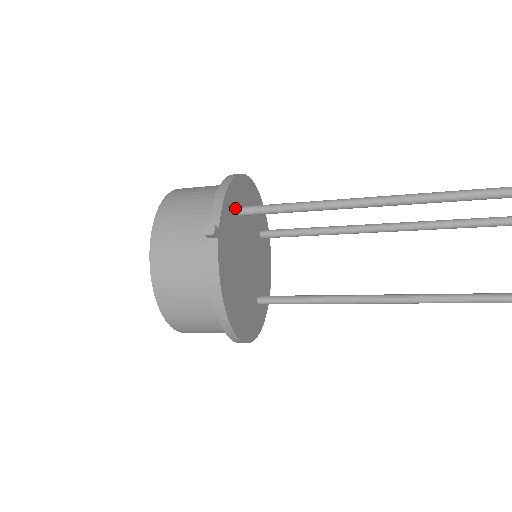
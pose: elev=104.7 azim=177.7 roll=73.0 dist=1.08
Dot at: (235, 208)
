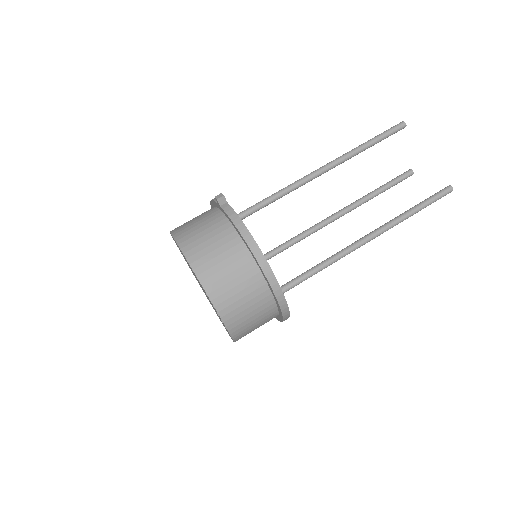
Dot at: occluded
